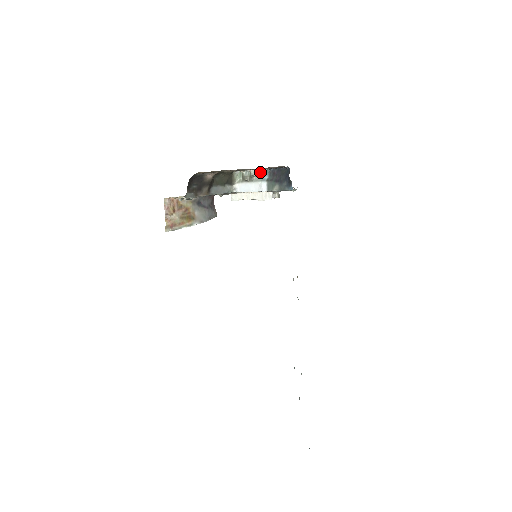
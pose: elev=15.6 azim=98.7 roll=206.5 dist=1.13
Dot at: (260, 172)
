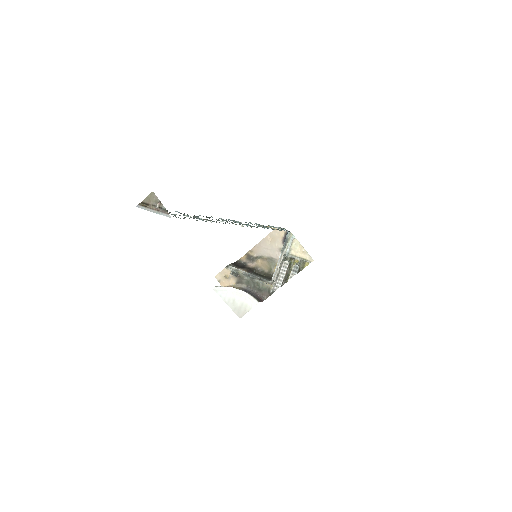
Dot at: occluded
